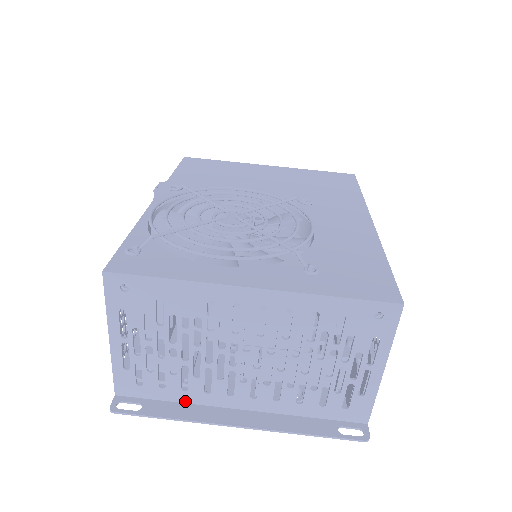
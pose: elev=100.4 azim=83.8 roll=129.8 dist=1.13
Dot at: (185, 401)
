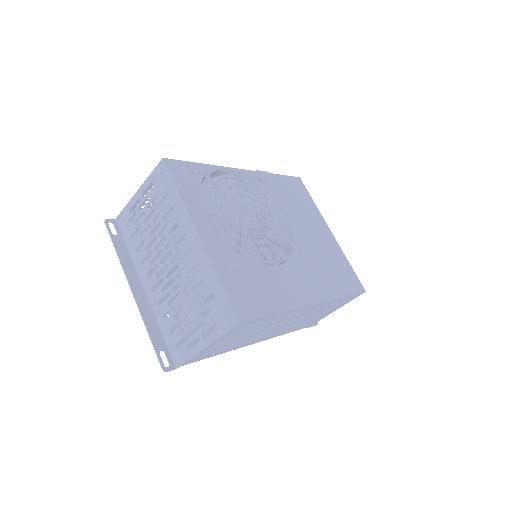
Dot at: (132, 256)
